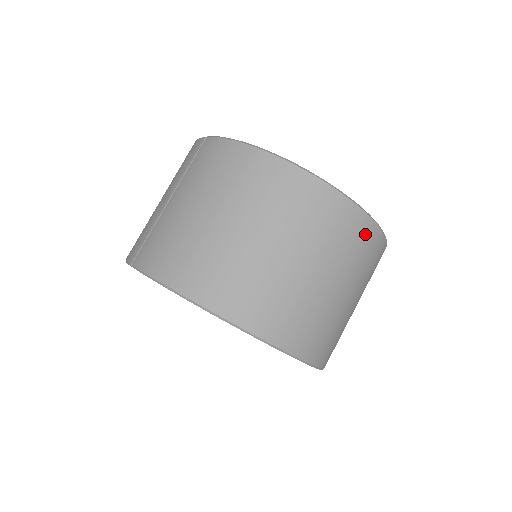
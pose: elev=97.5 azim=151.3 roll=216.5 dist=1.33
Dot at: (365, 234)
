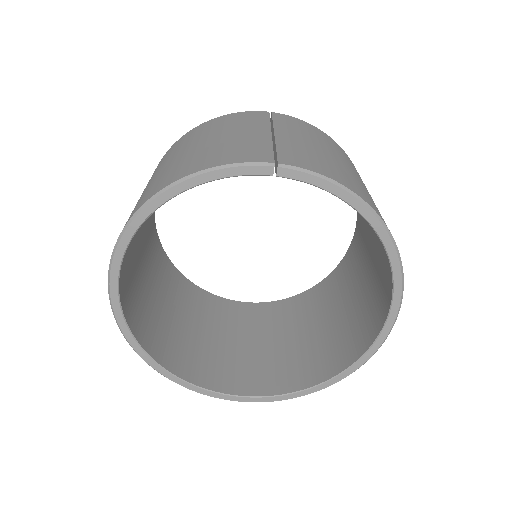
Dot at: occluded
